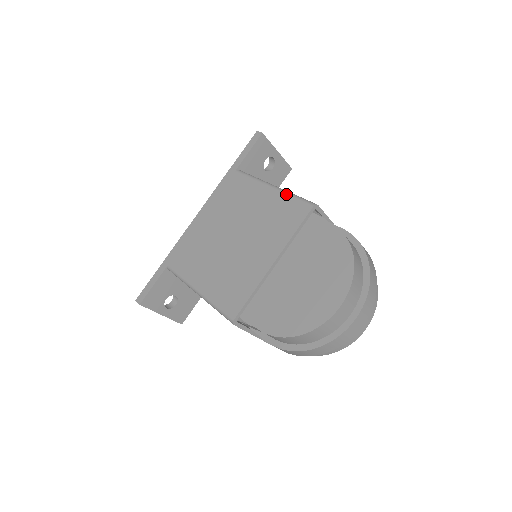
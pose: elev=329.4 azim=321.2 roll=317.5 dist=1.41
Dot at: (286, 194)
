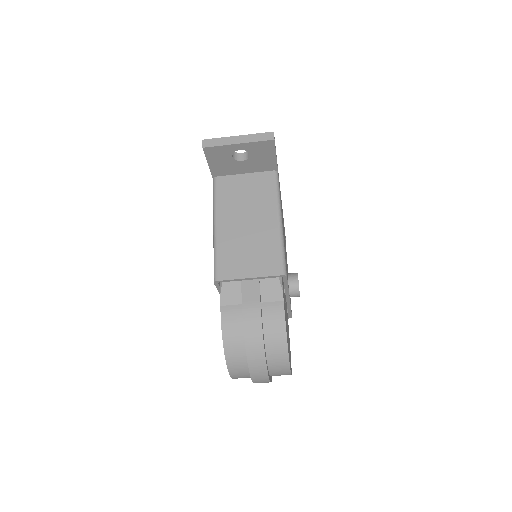
Dot at: occluded
